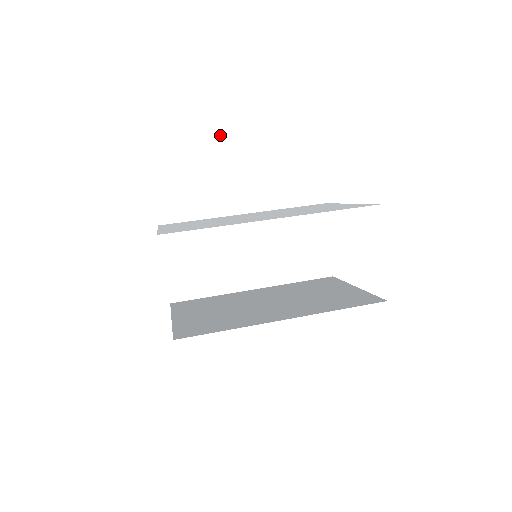
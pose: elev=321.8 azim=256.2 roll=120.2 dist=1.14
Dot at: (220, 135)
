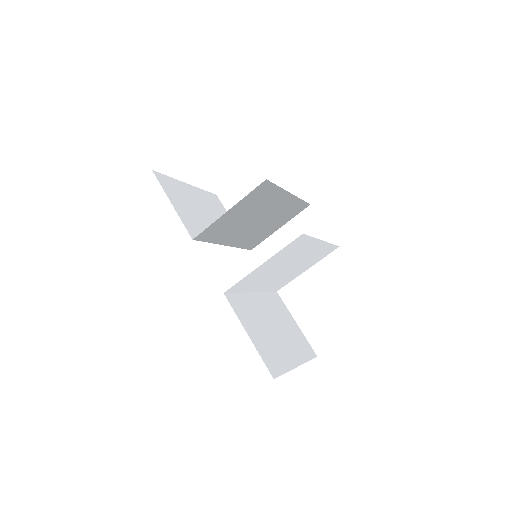
Dot at: (193, 200)
